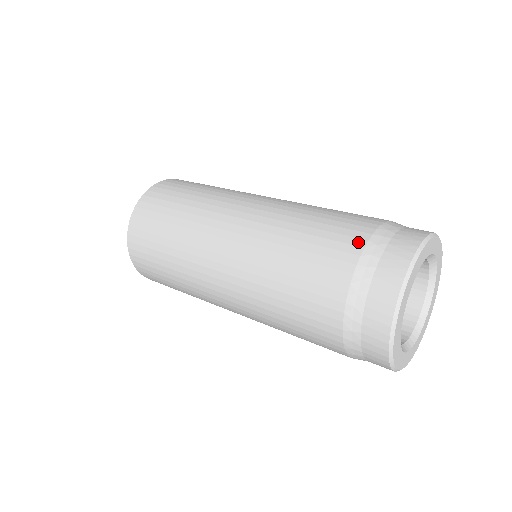
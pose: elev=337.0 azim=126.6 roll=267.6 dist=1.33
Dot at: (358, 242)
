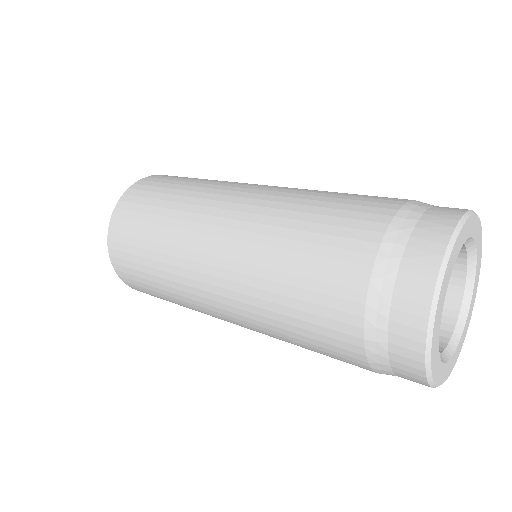
Dot at: (395, 202)
